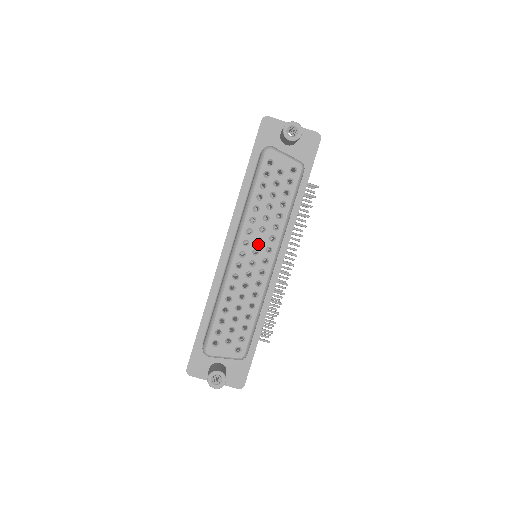
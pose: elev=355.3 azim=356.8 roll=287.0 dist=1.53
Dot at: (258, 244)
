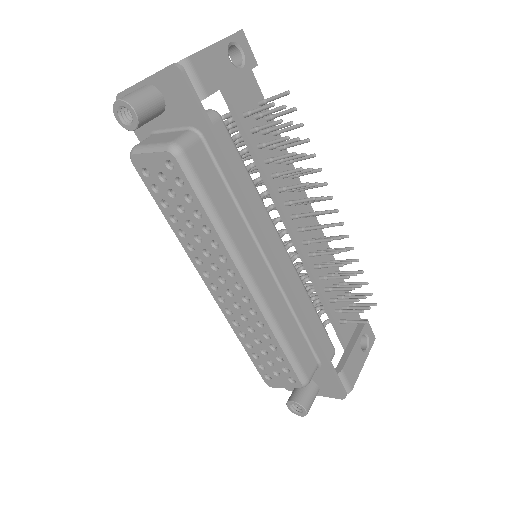
Dot at: (217, 271)
